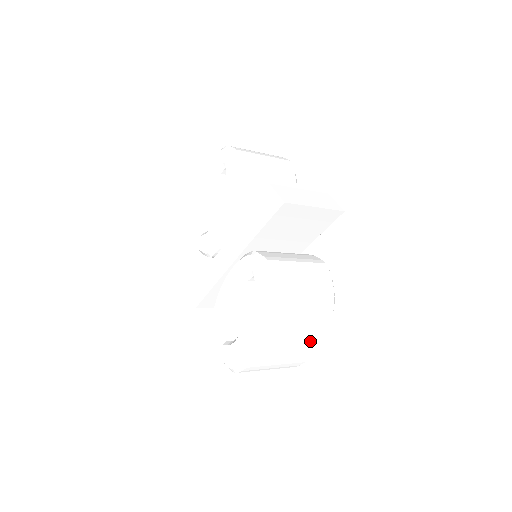
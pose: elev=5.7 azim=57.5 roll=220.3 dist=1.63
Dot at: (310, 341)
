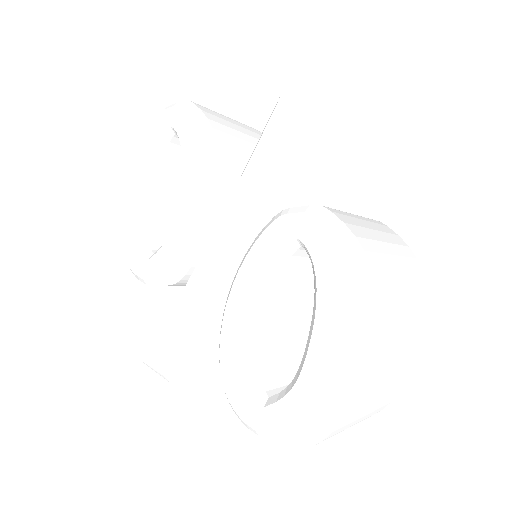
Dot at: (412, 340)
